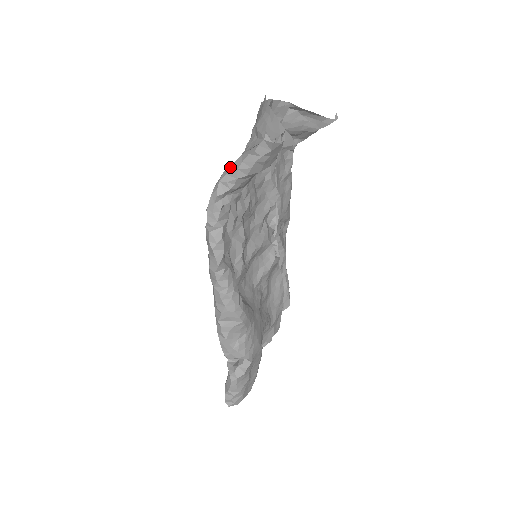
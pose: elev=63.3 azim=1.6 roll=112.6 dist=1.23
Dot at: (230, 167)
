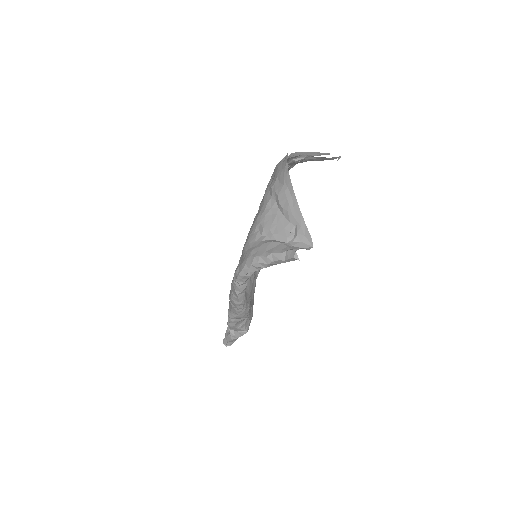
Dot at: (261, 258)
